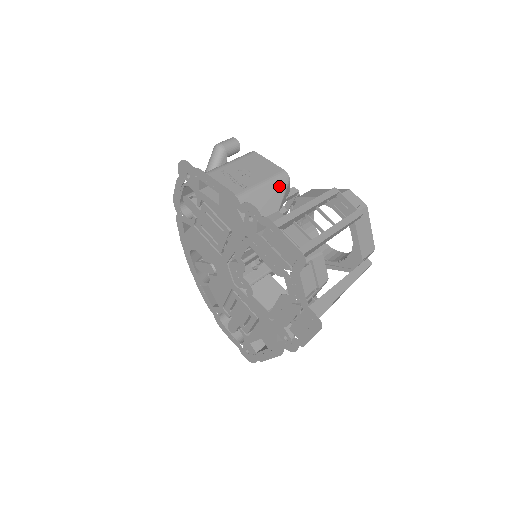
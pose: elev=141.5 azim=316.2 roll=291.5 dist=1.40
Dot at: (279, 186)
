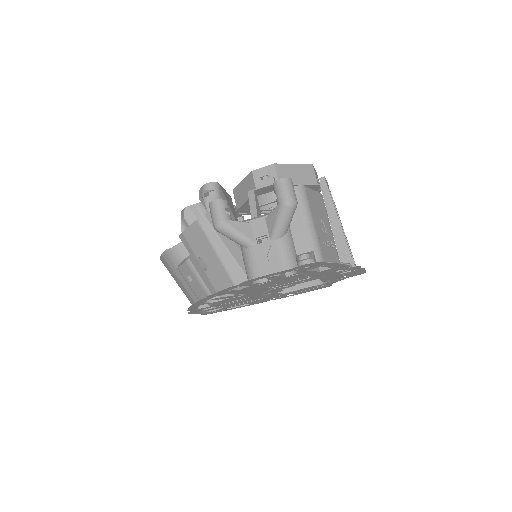
Dot at: occluded
